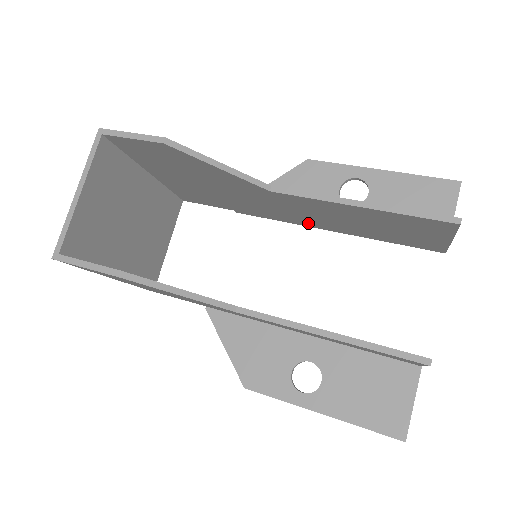
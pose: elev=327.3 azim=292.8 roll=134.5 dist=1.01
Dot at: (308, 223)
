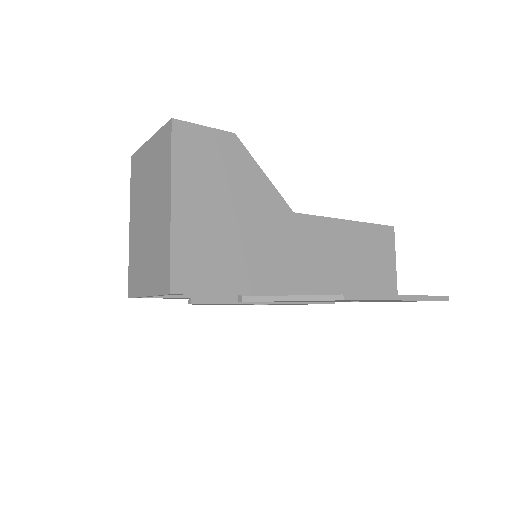
Dot at: occluded
